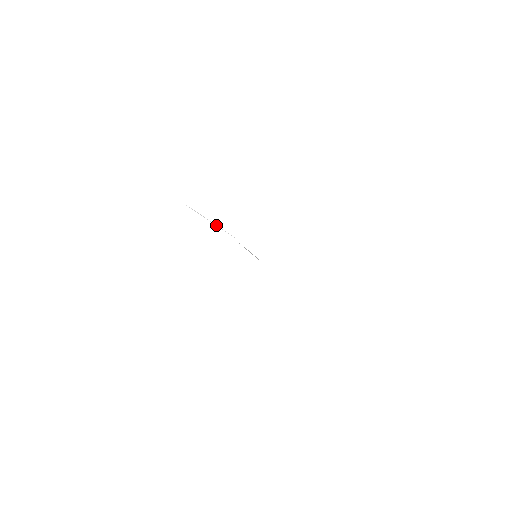
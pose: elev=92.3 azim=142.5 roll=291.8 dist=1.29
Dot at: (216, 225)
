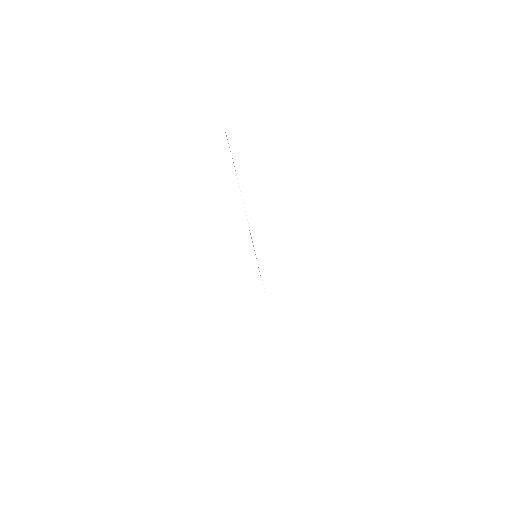
Dot at: occluded
